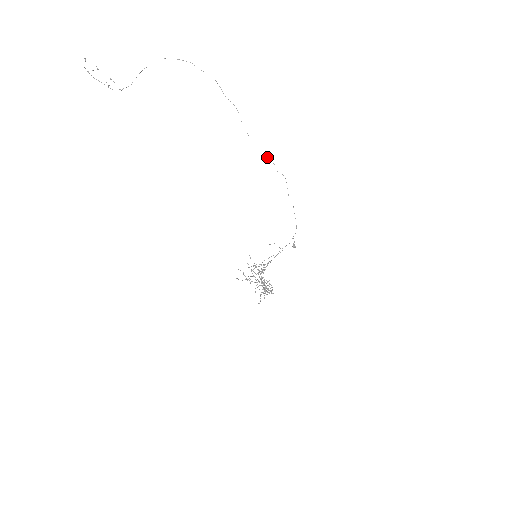
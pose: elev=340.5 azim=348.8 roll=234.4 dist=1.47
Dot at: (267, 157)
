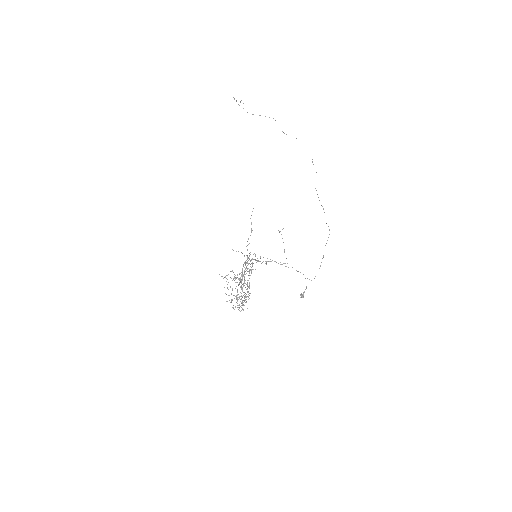
Dot at: (322, 206)
